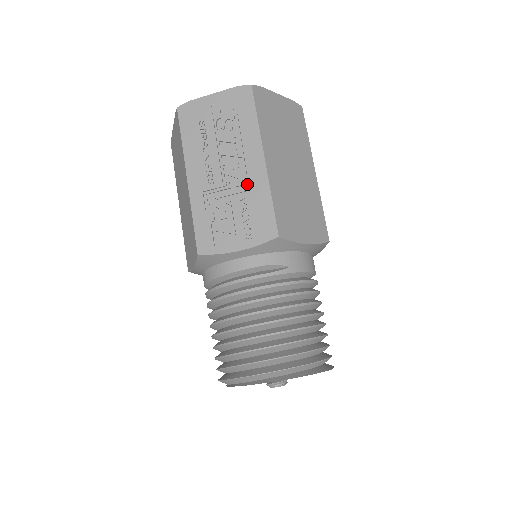
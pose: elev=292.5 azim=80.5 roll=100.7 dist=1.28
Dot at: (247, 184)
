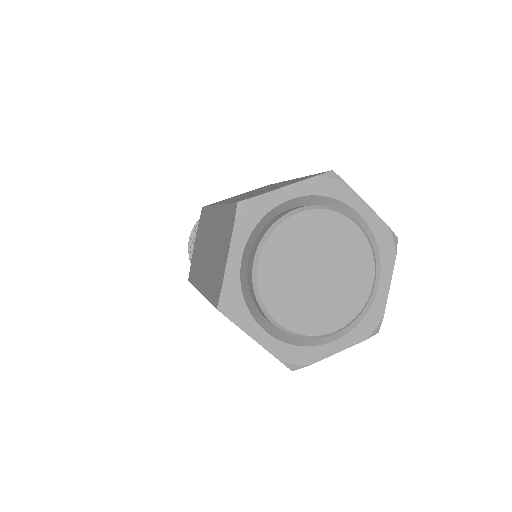
Dot at: occluded
